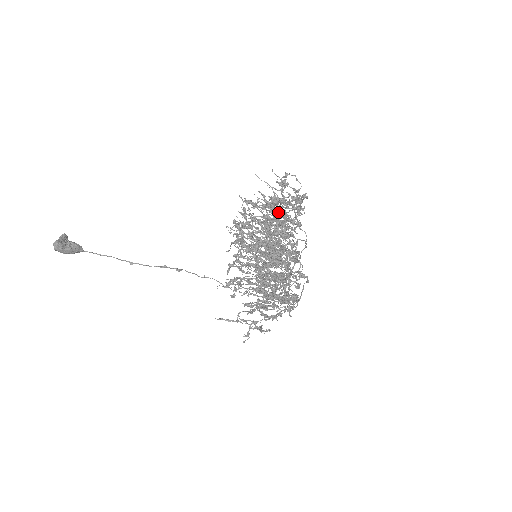
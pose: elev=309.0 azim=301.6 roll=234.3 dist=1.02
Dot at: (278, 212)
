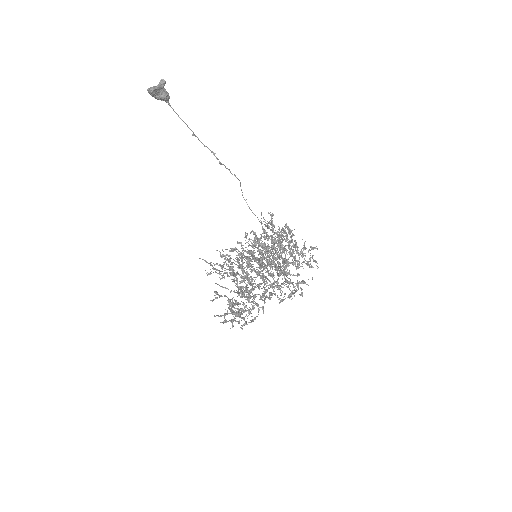
Dot at: (284, 276)
